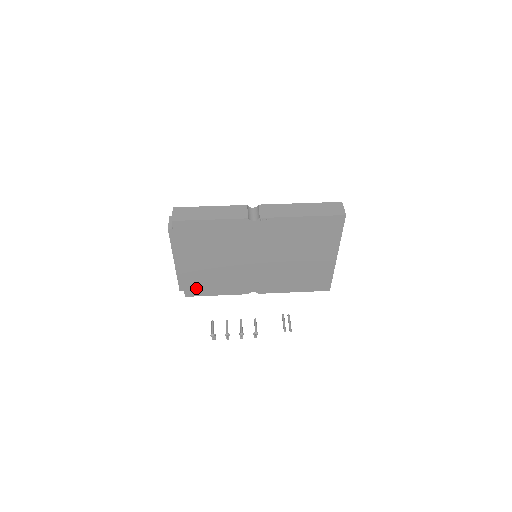
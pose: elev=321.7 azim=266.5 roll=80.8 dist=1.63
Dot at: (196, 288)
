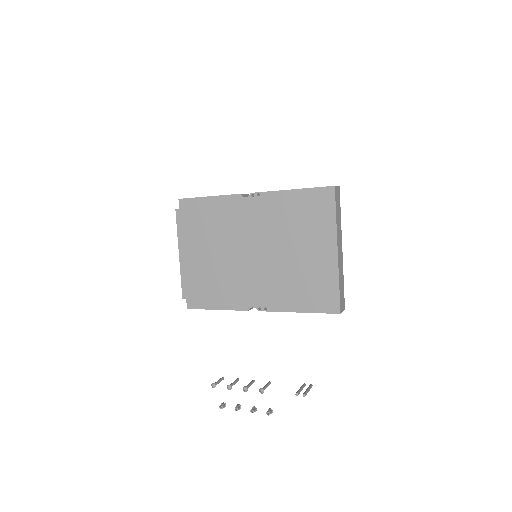
Dot at: (197, 295)
